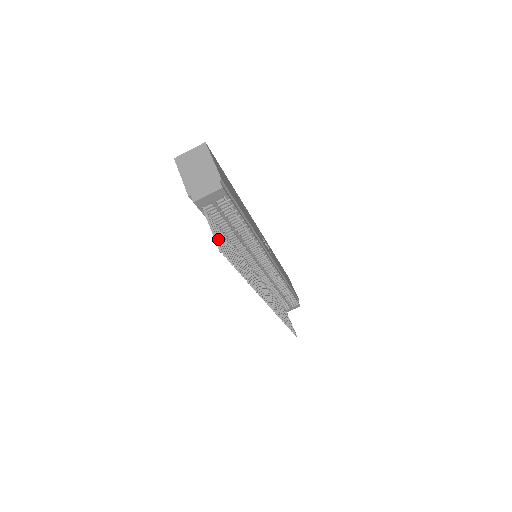
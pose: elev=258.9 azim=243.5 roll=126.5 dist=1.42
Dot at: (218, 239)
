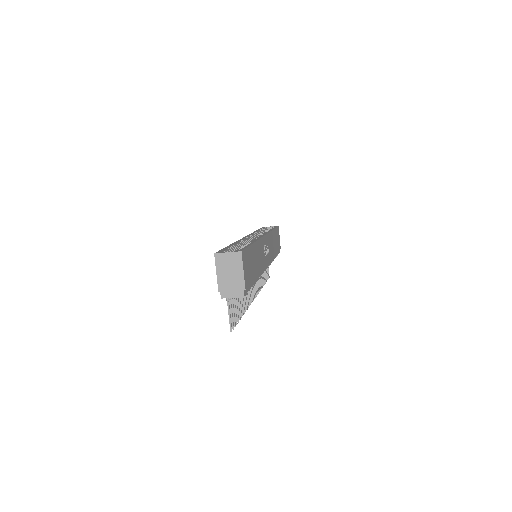
Dot at: (231, 315)
